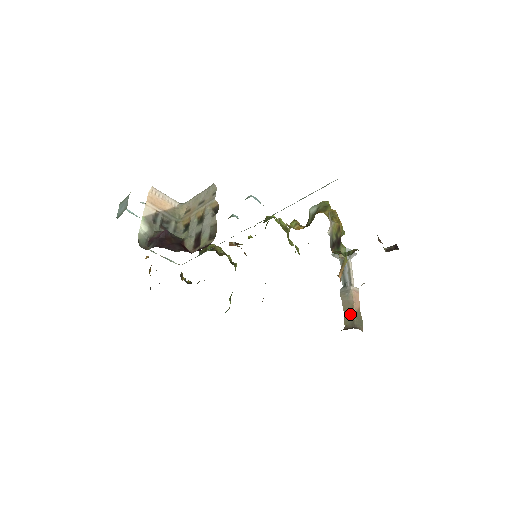
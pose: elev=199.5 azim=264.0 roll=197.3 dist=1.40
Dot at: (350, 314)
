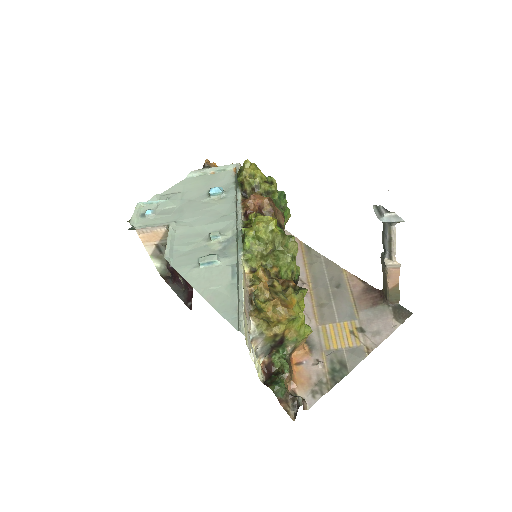
Dot at: (385, 286)
